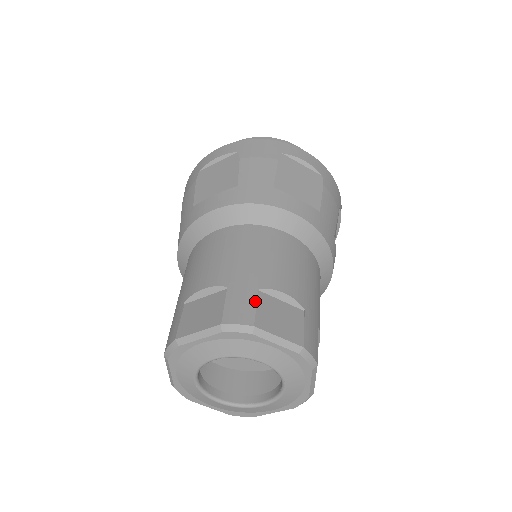
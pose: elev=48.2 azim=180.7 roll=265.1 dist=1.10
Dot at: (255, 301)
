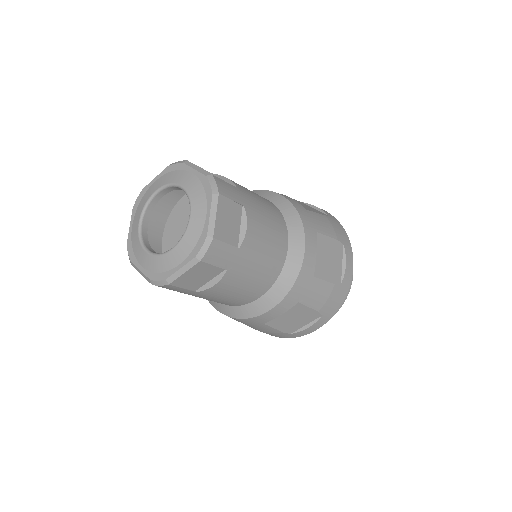
Dot at: occluded
